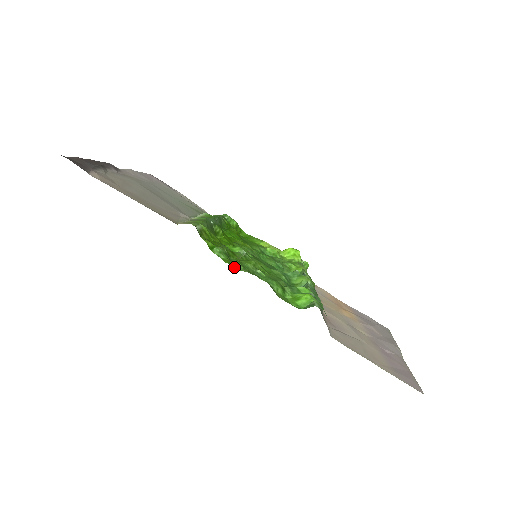
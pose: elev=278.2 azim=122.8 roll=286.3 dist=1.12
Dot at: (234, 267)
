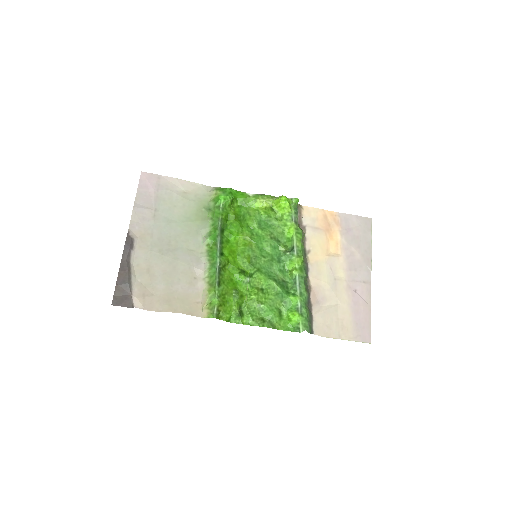
Dot at: (247, 323)
